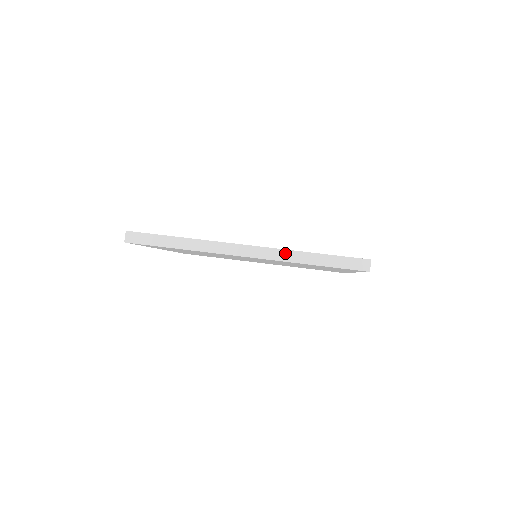
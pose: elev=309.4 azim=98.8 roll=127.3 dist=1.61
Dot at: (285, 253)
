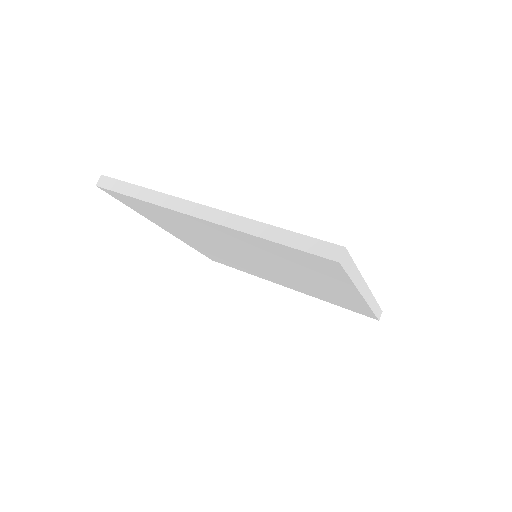
Dot at: (244, 222)
